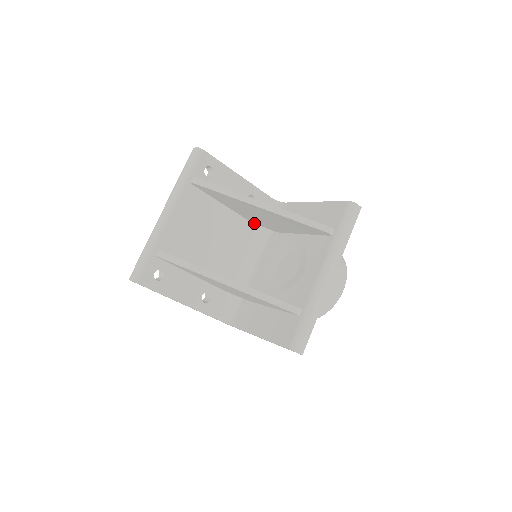
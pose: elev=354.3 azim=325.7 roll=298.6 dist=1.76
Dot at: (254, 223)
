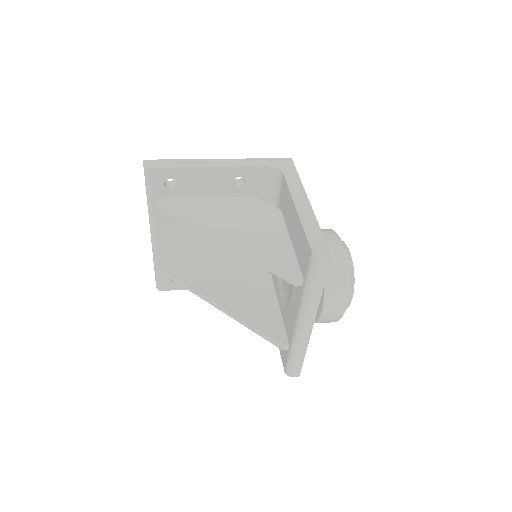
Dot at: occluded
